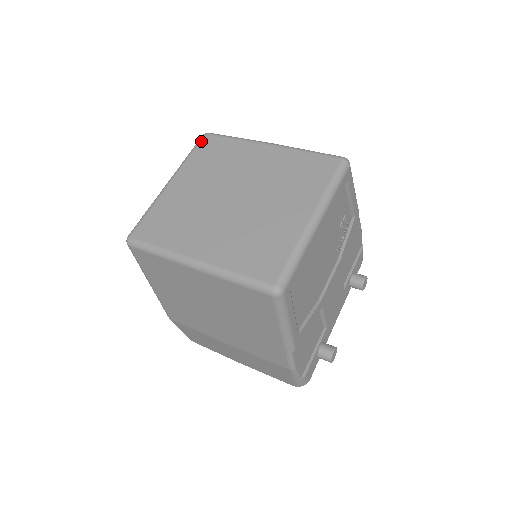
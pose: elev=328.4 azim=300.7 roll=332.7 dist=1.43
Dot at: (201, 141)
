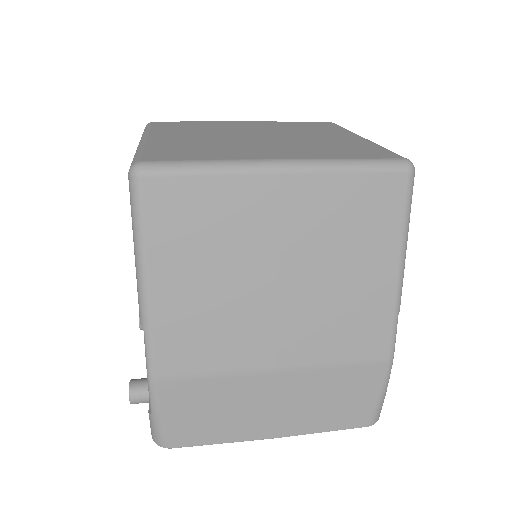
Dot at: (153, 123)
